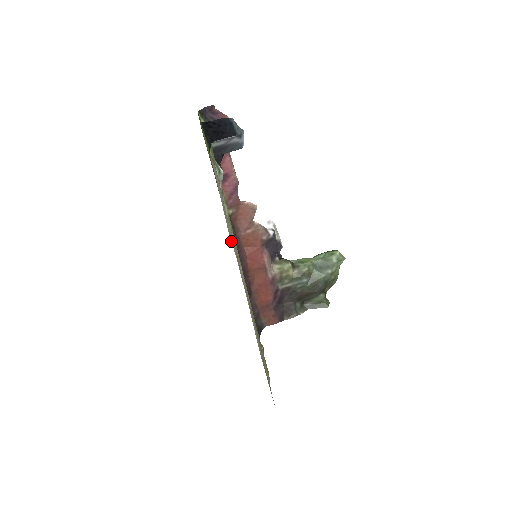
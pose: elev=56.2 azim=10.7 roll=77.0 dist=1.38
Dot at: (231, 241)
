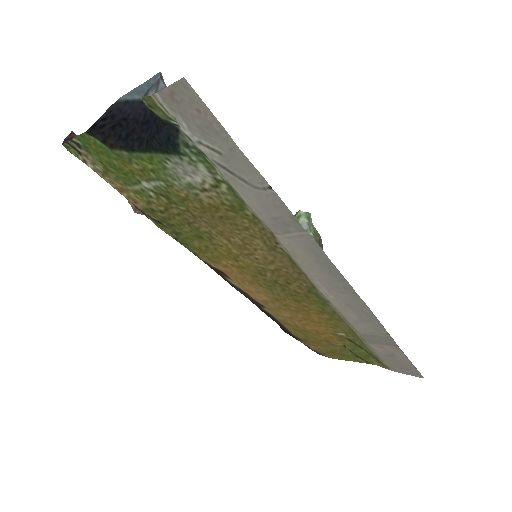
Dot at: (256, 209)
